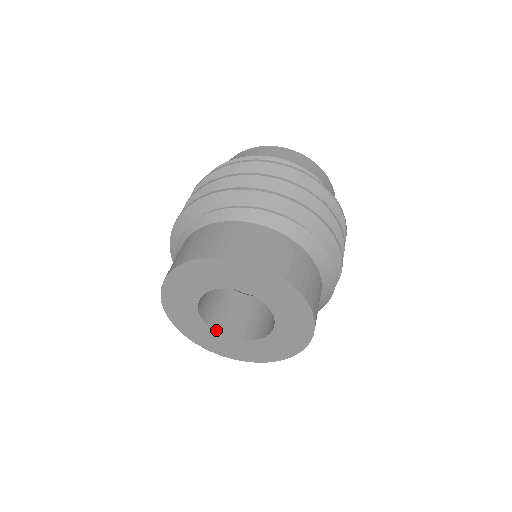
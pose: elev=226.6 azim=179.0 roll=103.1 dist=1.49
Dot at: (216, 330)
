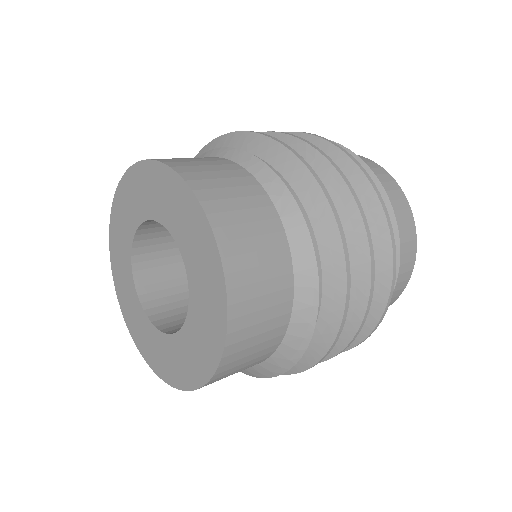
Dot at: (133, 263)
